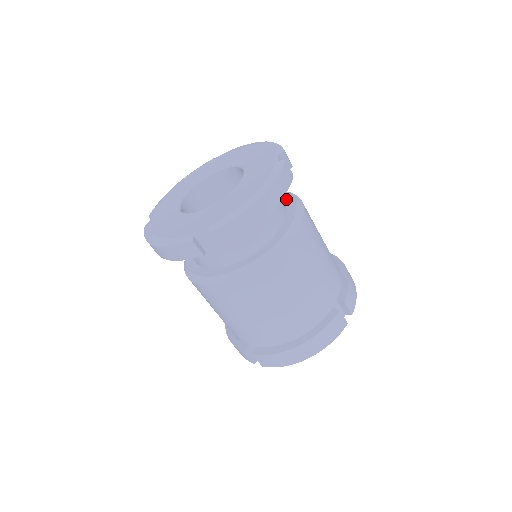
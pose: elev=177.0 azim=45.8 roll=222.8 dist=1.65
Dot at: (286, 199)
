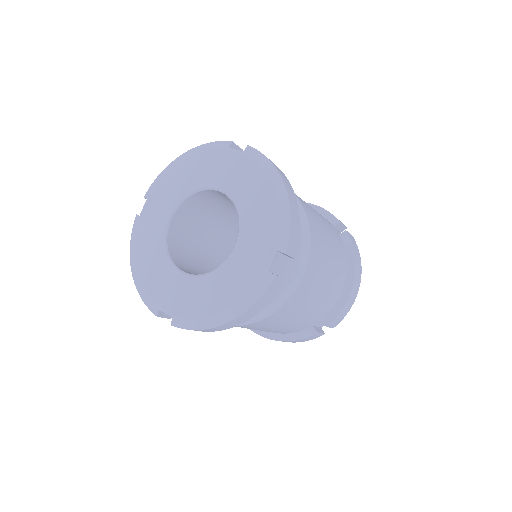
Dot at: occluded
